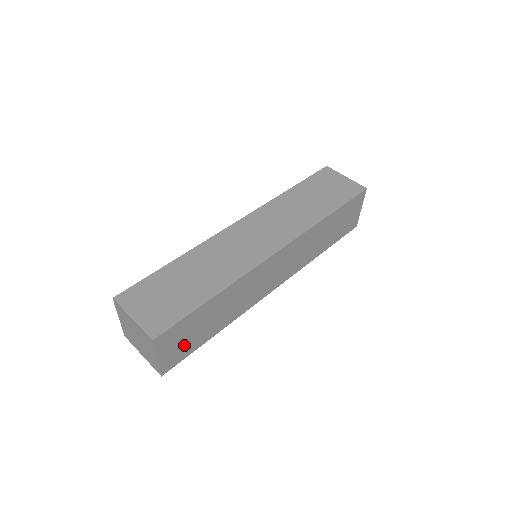
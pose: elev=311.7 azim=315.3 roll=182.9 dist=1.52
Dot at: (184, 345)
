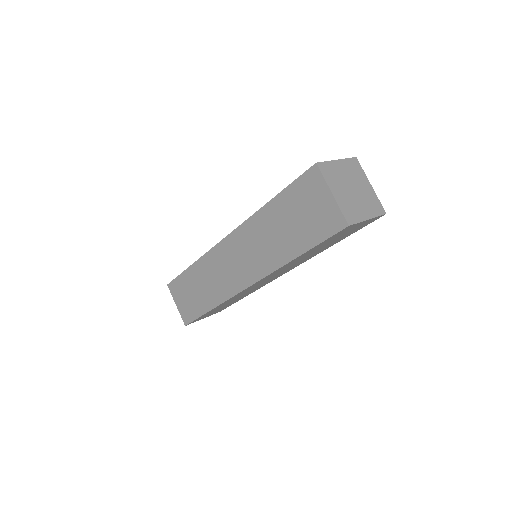
Dot at: occluded
